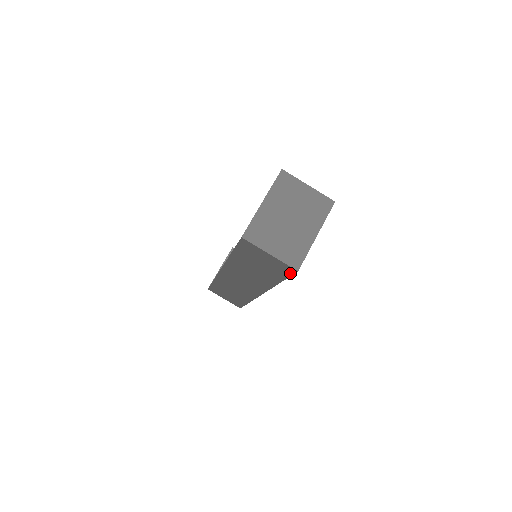
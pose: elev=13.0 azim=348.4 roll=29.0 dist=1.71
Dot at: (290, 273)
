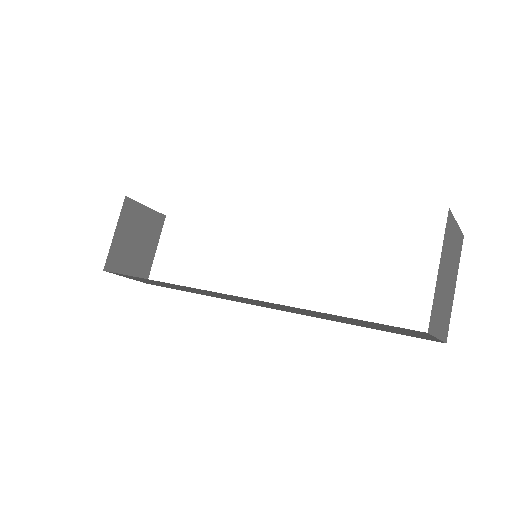
Dot at: occluded
